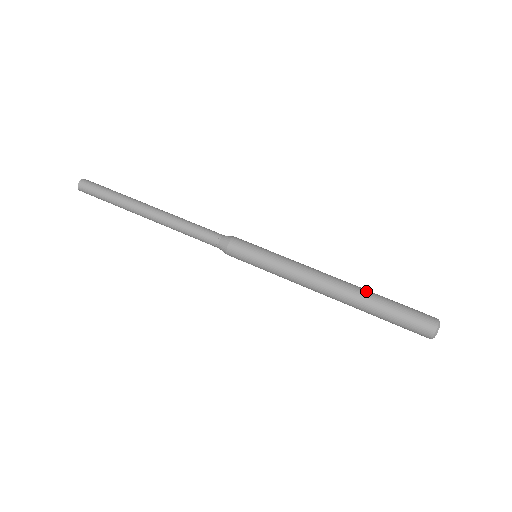
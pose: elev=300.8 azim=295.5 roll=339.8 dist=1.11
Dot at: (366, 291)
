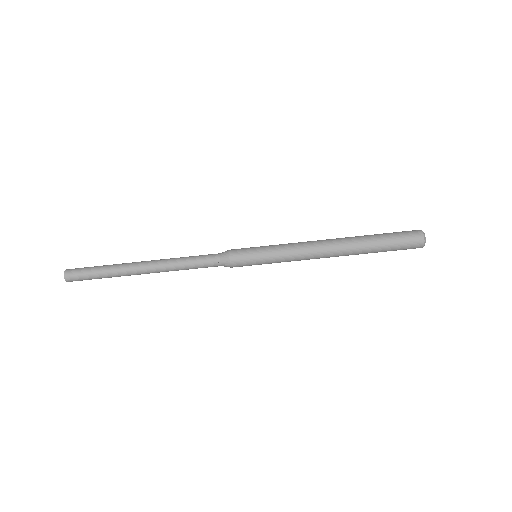
Dot at: (358, 237)
